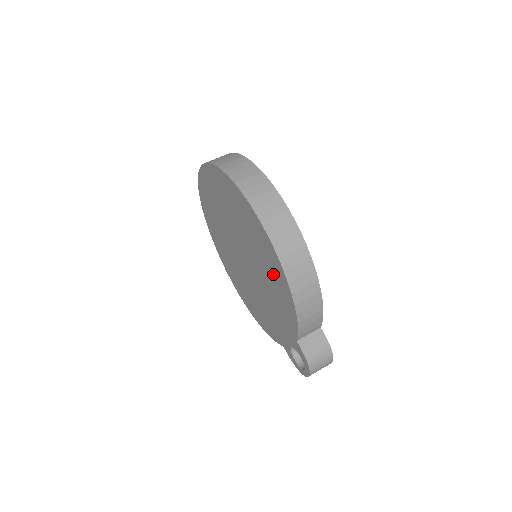
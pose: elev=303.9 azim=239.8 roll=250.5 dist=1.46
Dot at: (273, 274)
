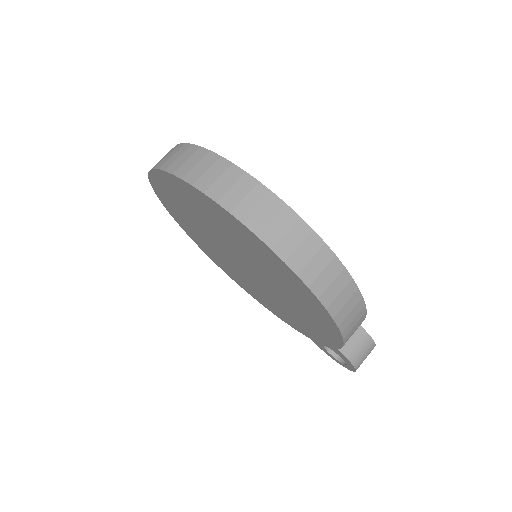
Dot at: (303, 301)
